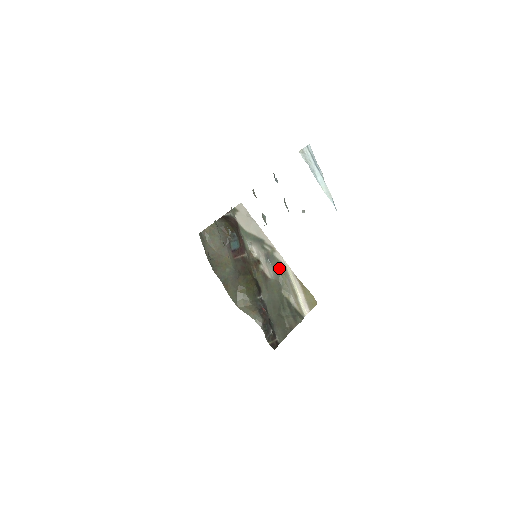
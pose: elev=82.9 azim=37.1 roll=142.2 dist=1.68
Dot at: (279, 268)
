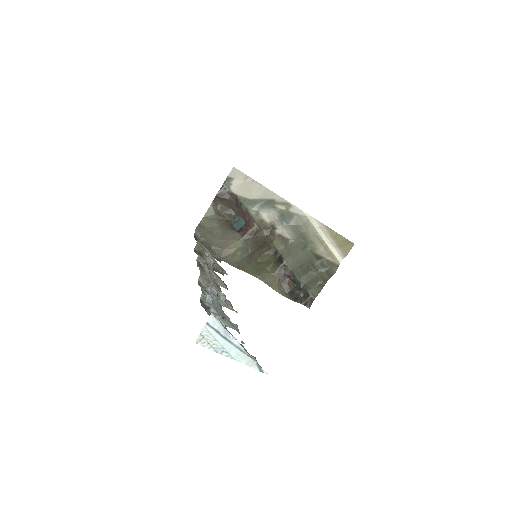
Dot at: (299, 225)
